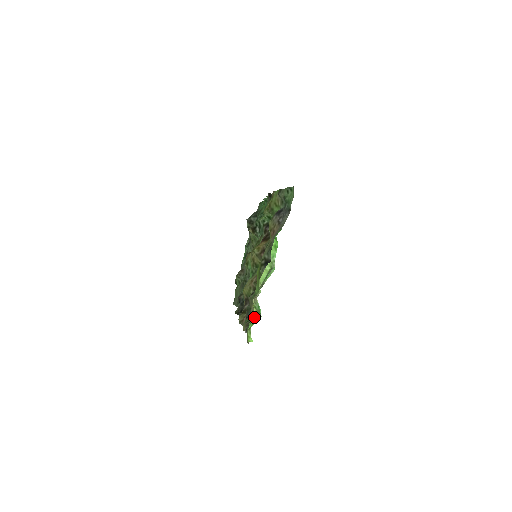
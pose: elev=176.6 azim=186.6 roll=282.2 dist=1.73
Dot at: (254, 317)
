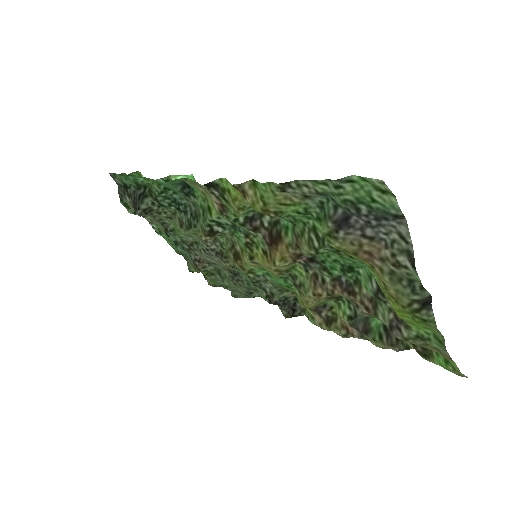
Dot at: occluded
